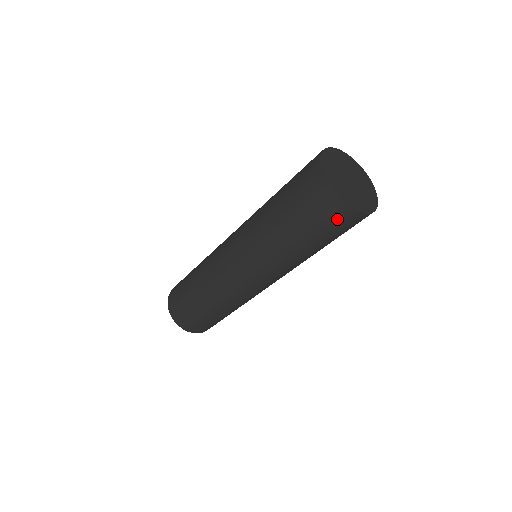
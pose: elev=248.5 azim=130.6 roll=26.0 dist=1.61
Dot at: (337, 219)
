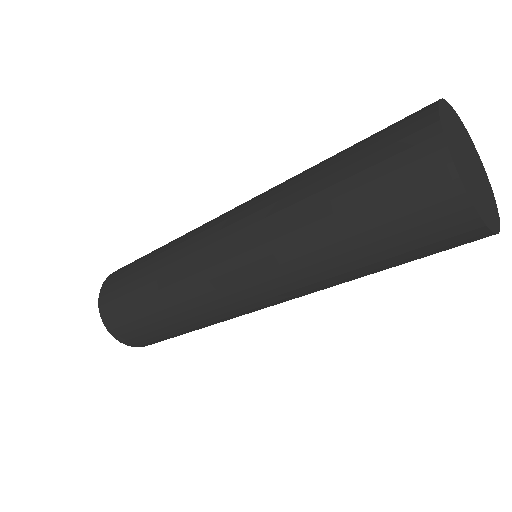
Dot at: (457, 246)
